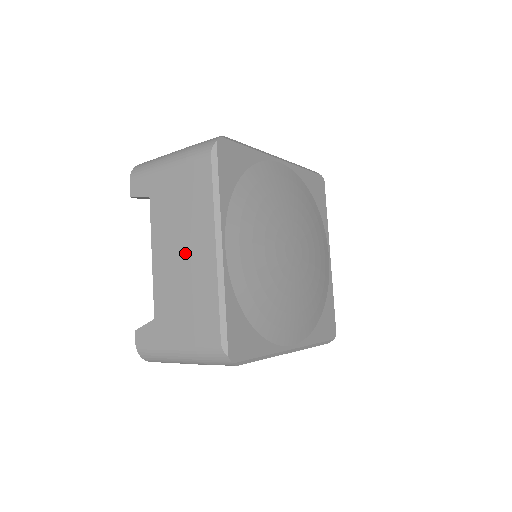
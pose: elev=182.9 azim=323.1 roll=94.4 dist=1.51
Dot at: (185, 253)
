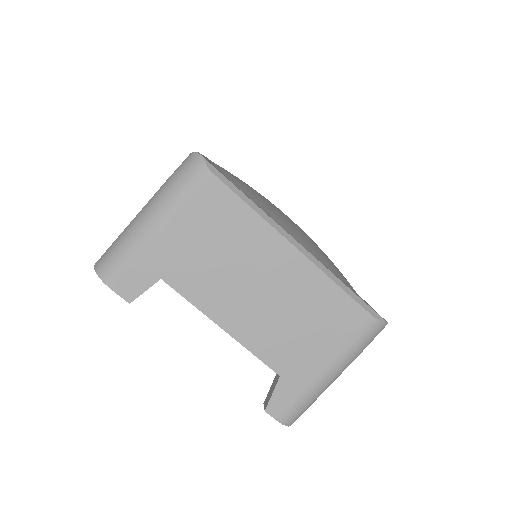
Dot at: (264, 286)
